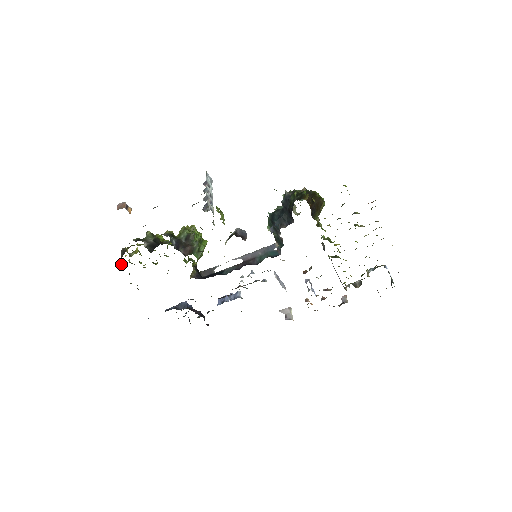
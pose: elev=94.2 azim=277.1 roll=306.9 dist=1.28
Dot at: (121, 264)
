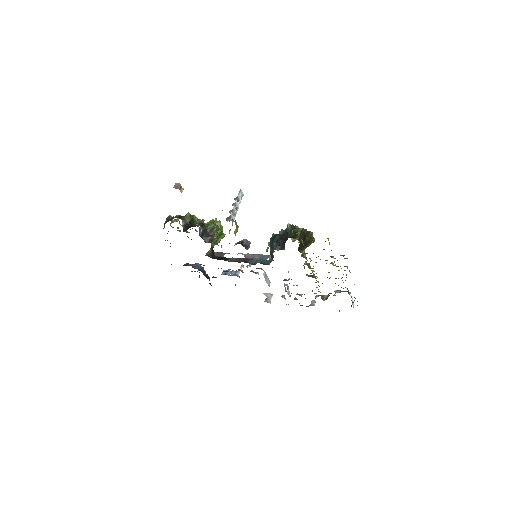
Dot at: (164, 227)
